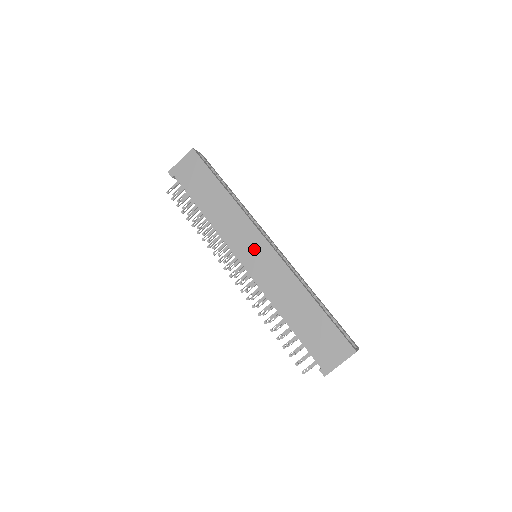
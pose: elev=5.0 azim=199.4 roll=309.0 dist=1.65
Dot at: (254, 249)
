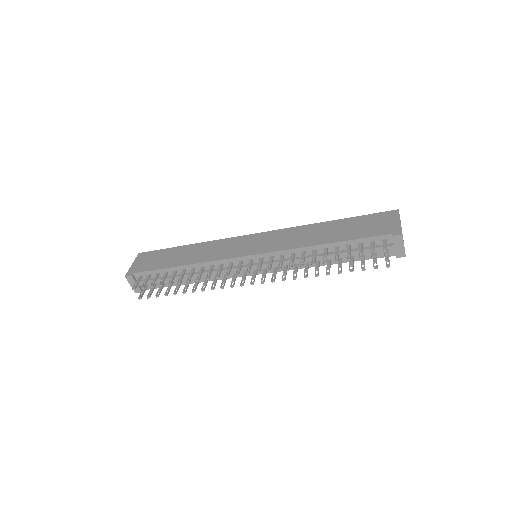
Dot at: (250, 243)
